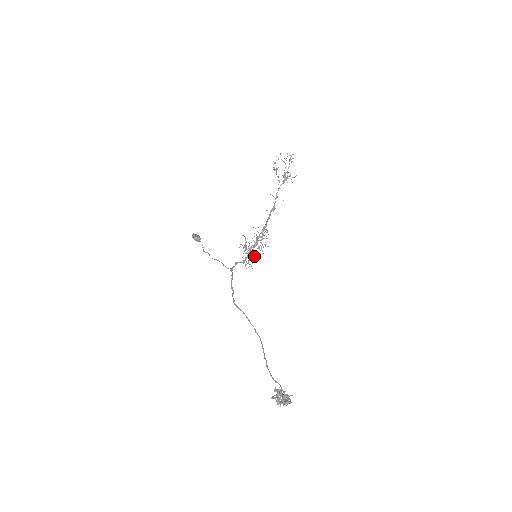
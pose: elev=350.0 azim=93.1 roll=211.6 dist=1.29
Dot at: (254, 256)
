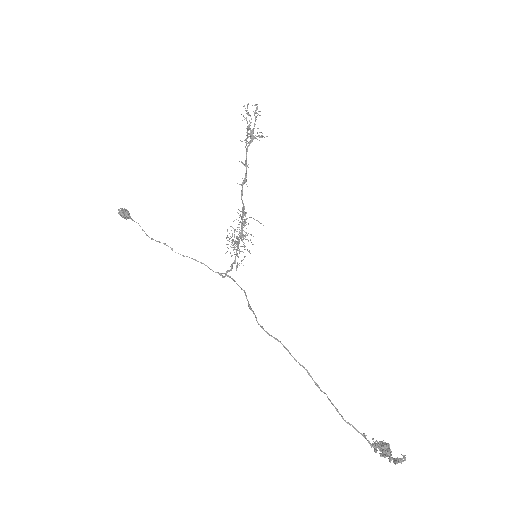
Dot at: (232, 247)
